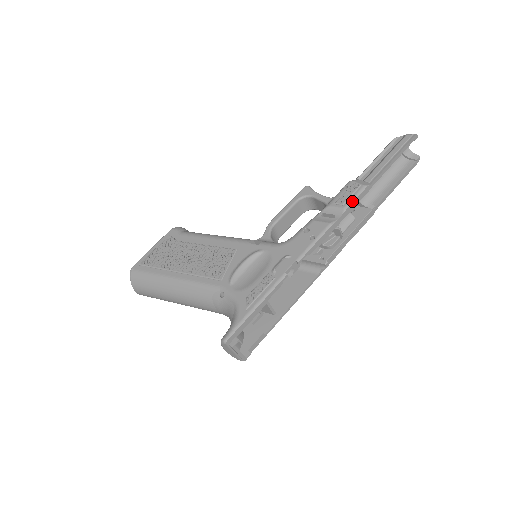
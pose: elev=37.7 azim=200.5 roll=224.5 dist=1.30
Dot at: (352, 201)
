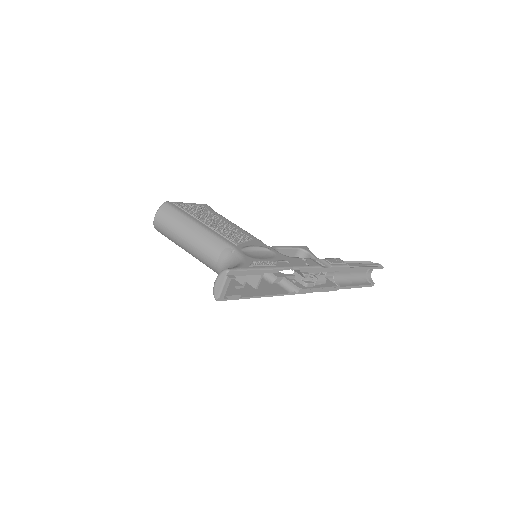
Dot at: (338, 266)
